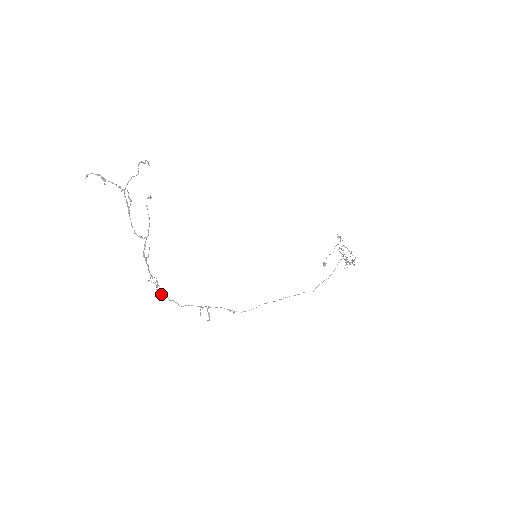
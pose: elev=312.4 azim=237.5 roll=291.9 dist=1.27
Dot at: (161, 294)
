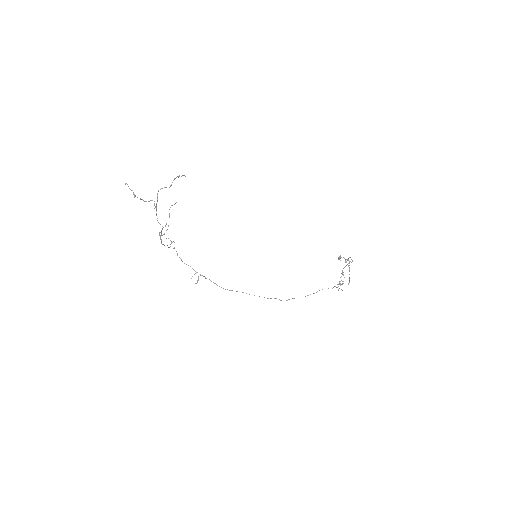
Dot at: (174, 248)
